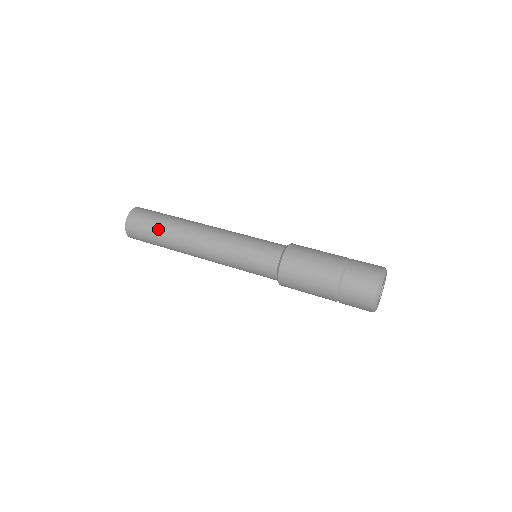
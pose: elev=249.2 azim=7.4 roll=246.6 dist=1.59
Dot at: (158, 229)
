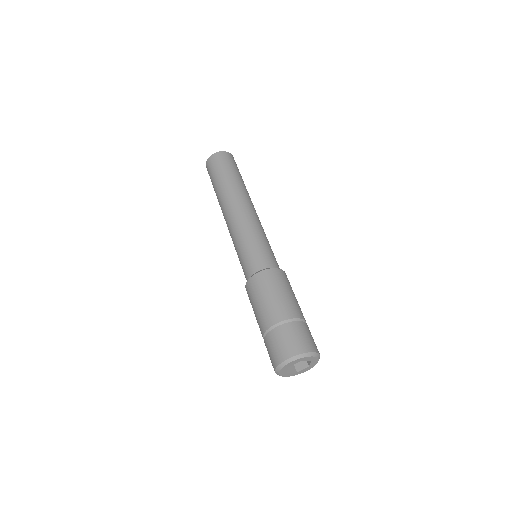
Dot at: (214, 190)
